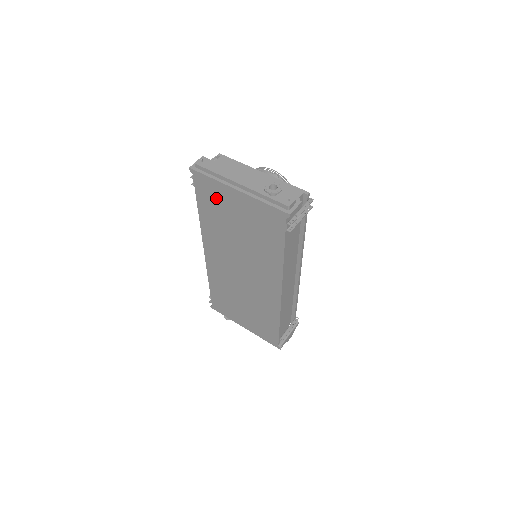
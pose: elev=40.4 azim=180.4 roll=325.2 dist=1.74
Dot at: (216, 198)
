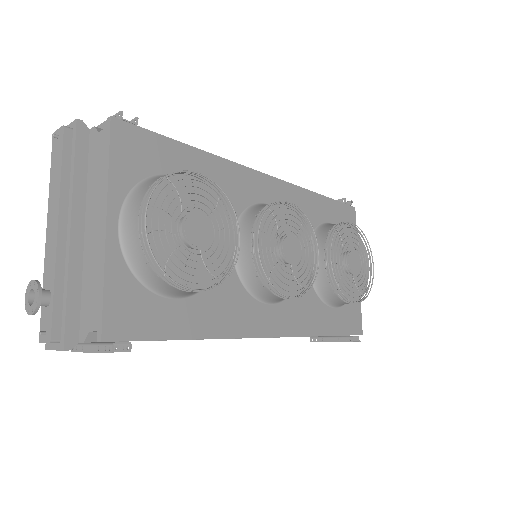
Dot at: occluded
